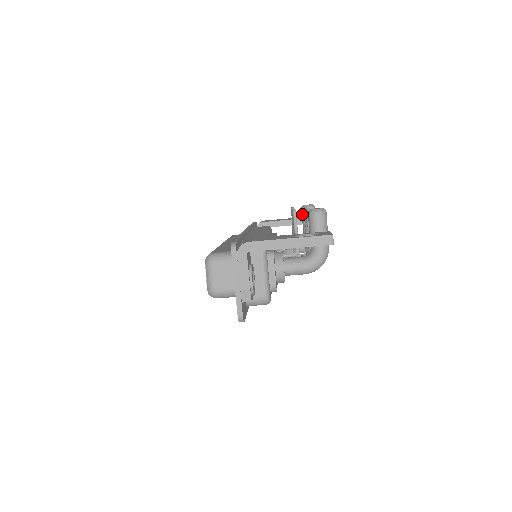
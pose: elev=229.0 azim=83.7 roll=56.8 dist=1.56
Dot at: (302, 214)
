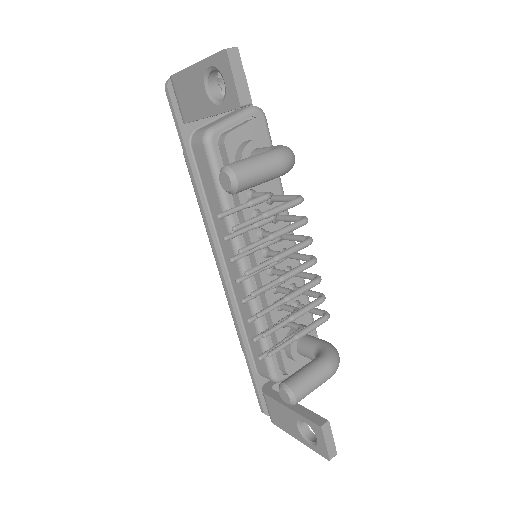
Dot at: occluded
